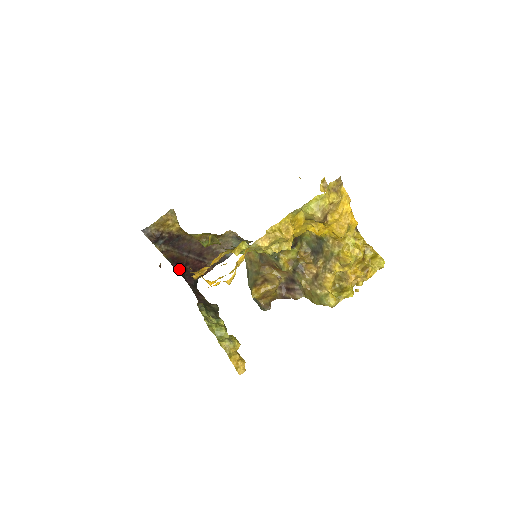
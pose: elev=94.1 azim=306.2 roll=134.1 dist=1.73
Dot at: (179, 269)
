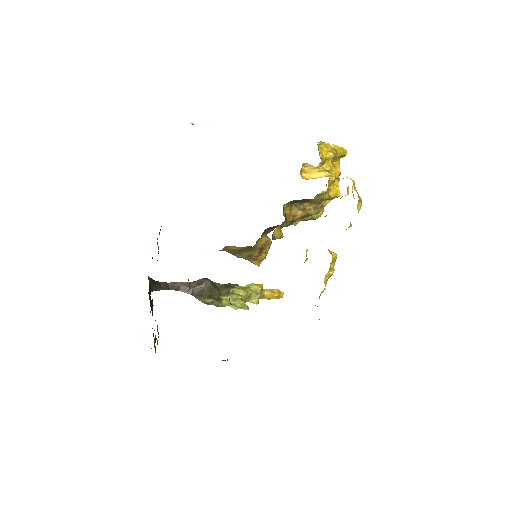
Dot at: (150, 303)
